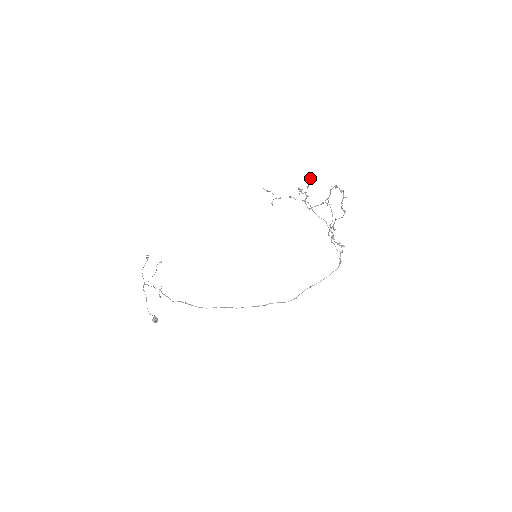
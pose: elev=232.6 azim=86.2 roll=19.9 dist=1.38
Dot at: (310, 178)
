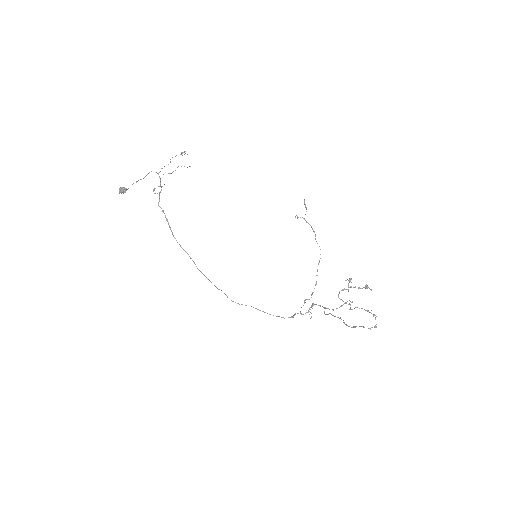
Dot at: occluded
